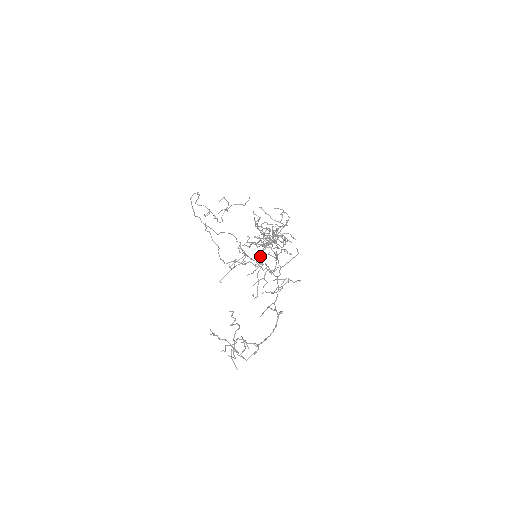
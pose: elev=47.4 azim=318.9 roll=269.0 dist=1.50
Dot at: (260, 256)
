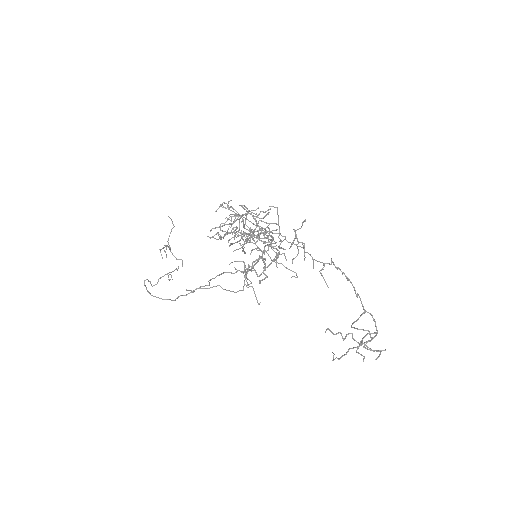
Dot at: occluded
